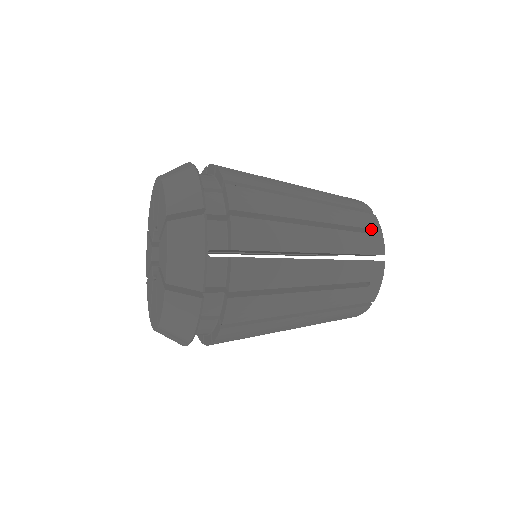
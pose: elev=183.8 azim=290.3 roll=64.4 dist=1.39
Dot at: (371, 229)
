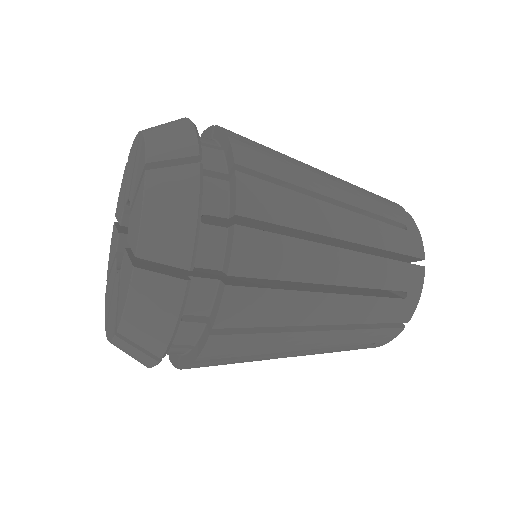
Dot at: occluded
